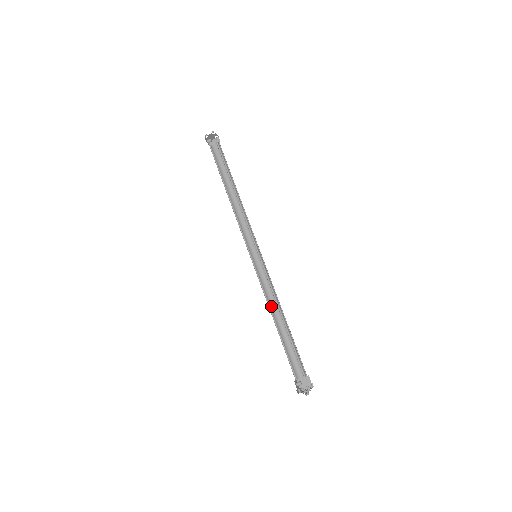
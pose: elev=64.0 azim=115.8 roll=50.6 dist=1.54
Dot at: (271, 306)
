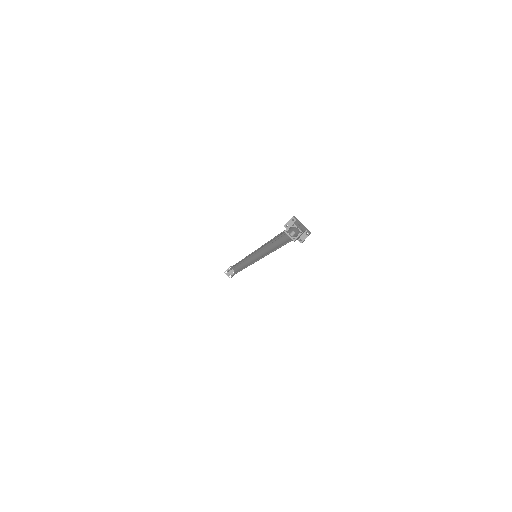
Dot at: (269, 252)
